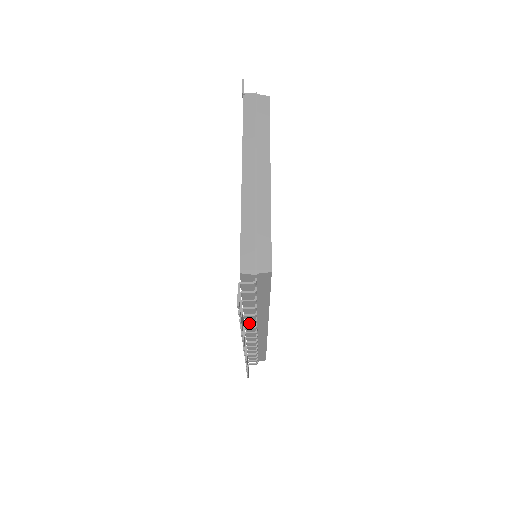
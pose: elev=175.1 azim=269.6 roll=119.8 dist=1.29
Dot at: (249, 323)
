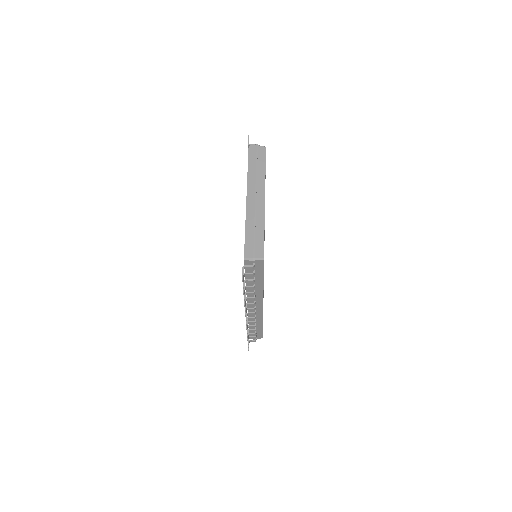
Dot at: (250, 299)
